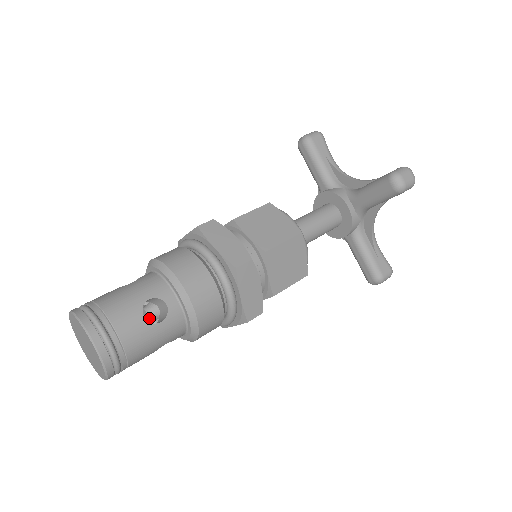
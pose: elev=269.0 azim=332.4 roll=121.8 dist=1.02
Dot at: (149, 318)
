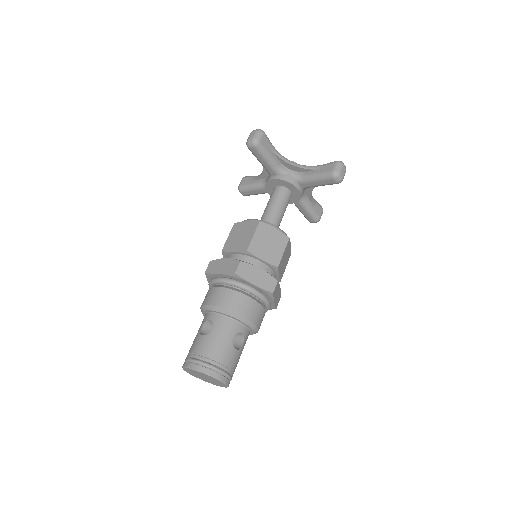
Dot at: occluded
